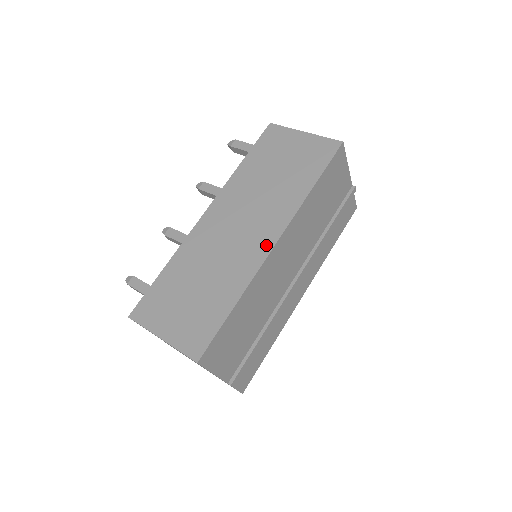
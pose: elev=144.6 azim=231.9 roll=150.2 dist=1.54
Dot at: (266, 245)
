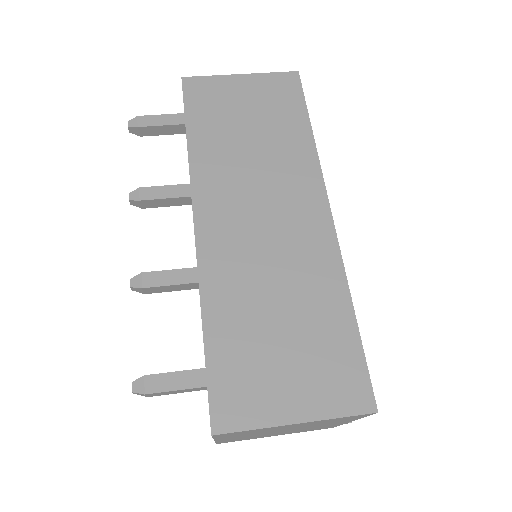
Dot at: (322, 220)
